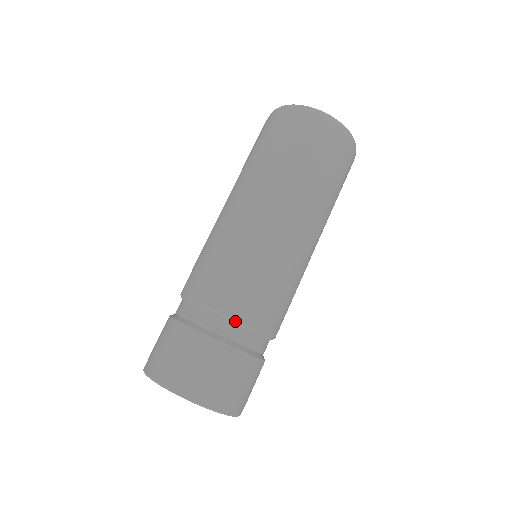
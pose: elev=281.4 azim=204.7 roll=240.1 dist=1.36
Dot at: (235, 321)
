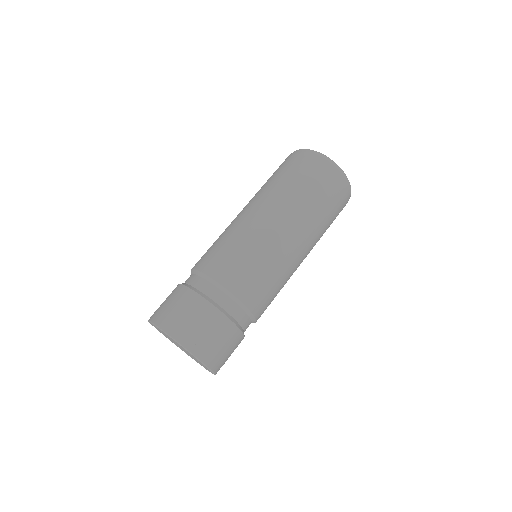
Dot at: (229, 294)
